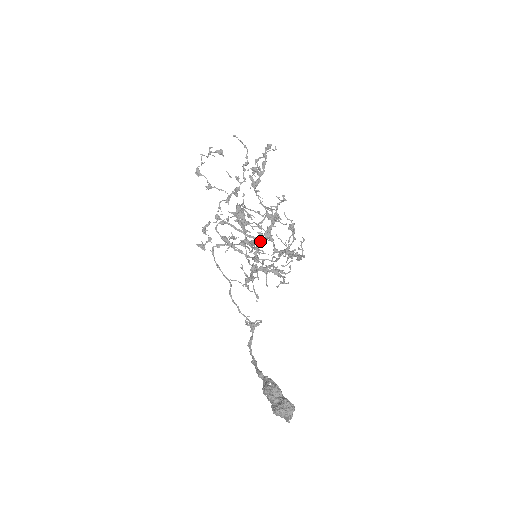
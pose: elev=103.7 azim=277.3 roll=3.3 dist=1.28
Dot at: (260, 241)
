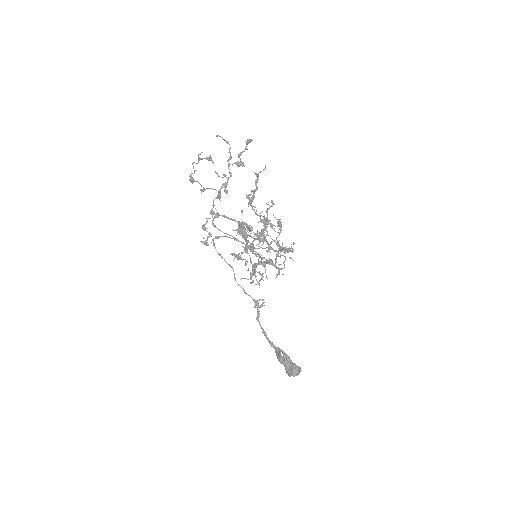
Dot at: occluded
